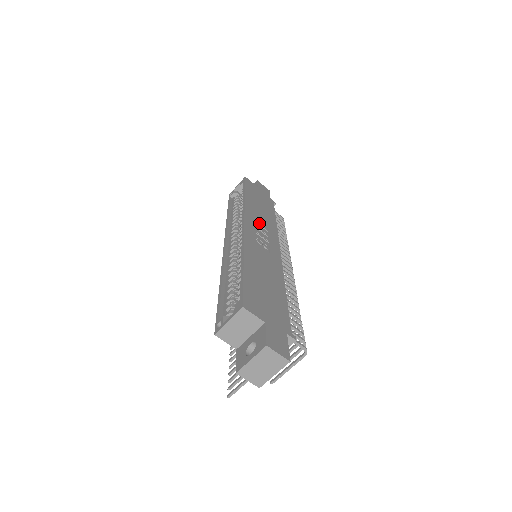
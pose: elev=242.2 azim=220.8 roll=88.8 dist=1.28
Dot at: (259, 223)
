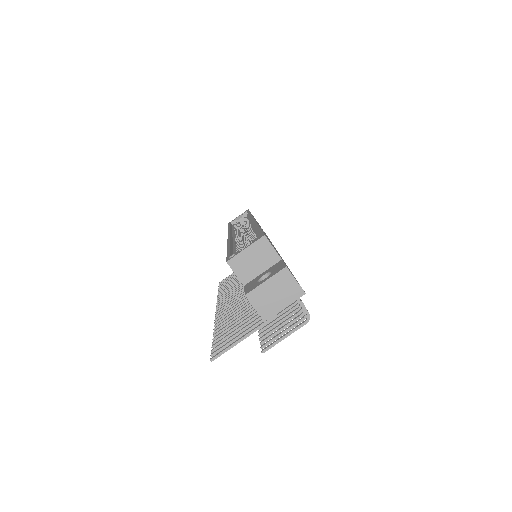
Dot at: occluded
